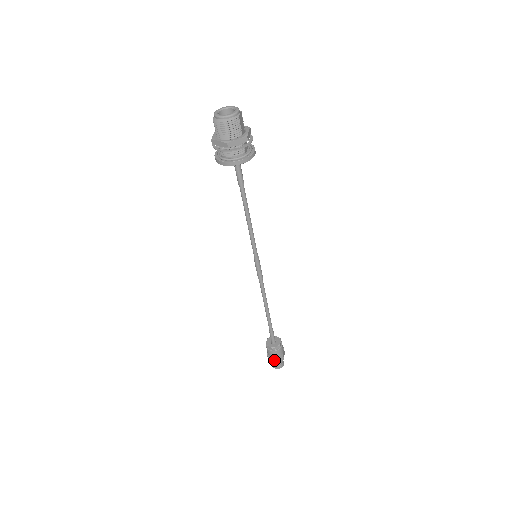
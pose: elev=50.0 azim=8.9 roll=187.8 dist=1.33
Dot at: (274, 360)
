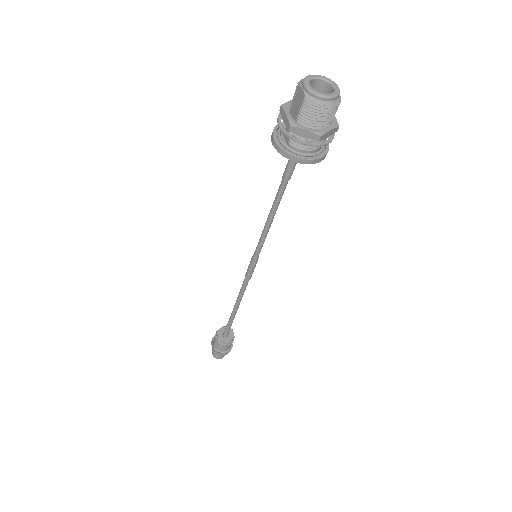
Dot at: (224, 353)
